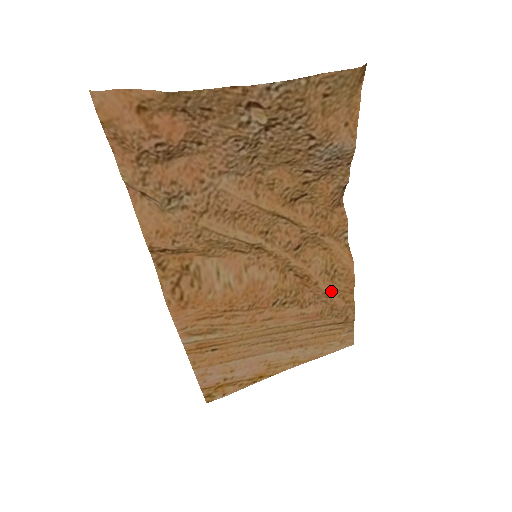
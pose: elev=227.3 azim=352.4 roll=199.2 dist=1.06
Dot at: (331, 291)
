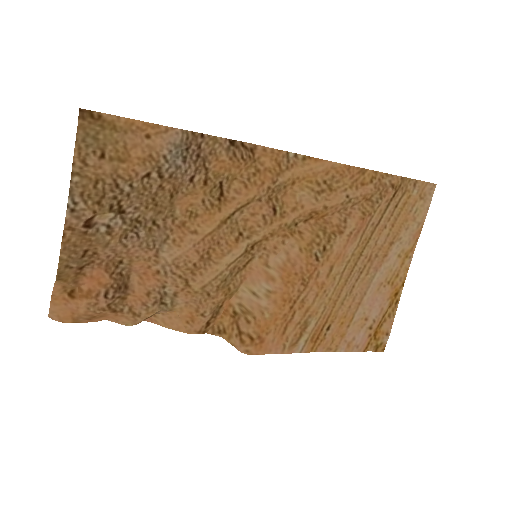
Dot at: (344, 196)
